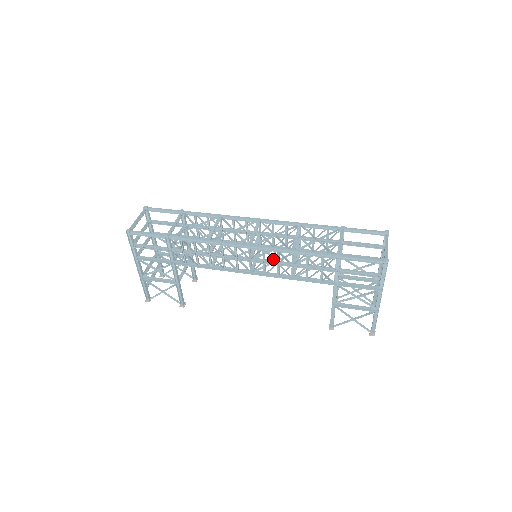
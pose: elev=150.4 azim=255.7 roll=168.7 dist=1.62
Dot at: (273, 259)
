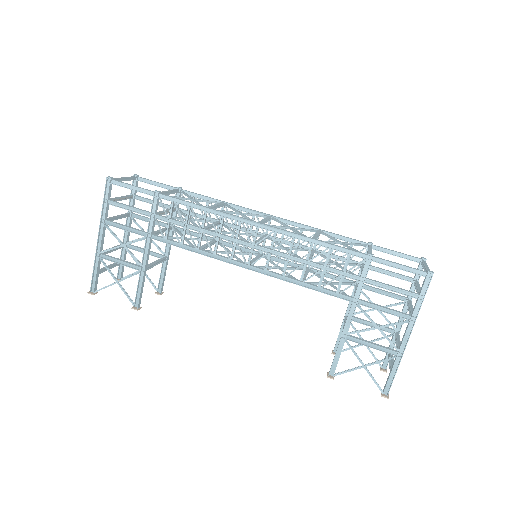
Dot at: (276, 266)
